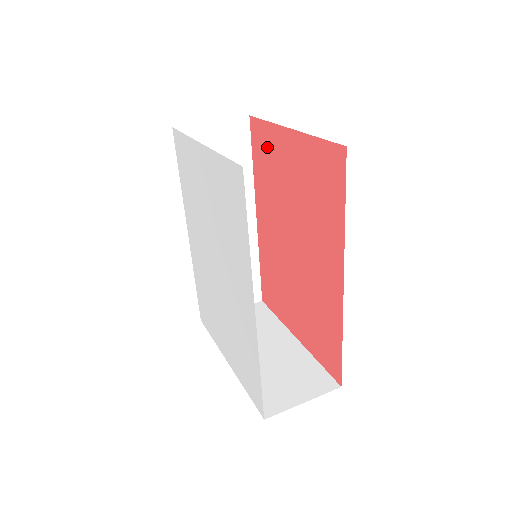
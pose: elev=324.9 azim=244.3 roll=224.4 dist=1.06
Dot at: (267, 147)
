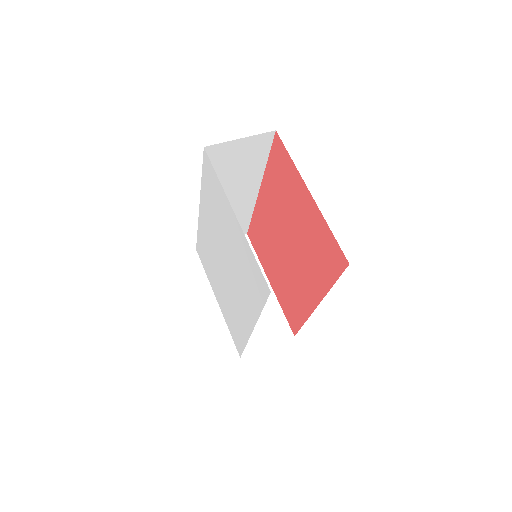
Dot at: (285, 172)
